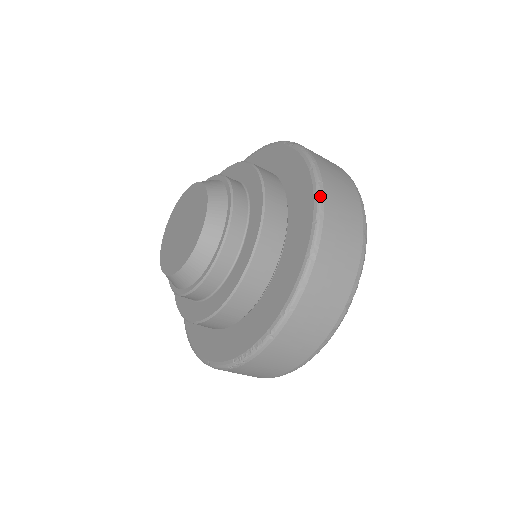
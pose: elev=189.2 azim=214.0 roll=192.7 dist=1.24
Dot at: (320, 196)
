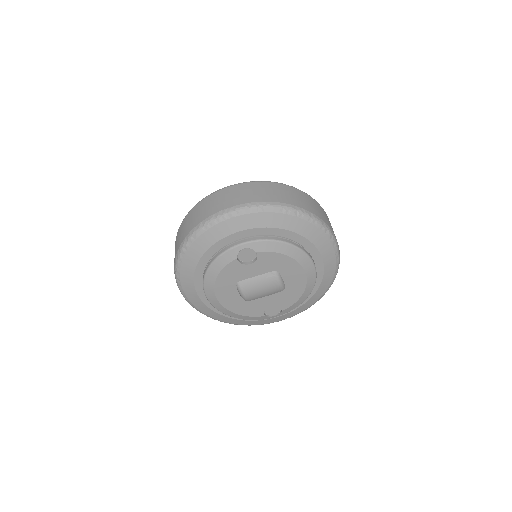
Dot at: occluded
